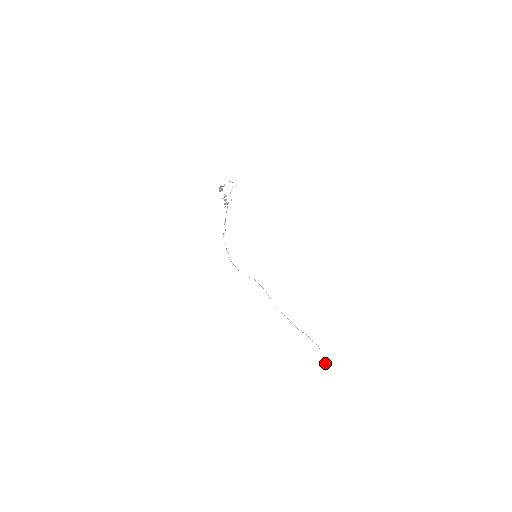
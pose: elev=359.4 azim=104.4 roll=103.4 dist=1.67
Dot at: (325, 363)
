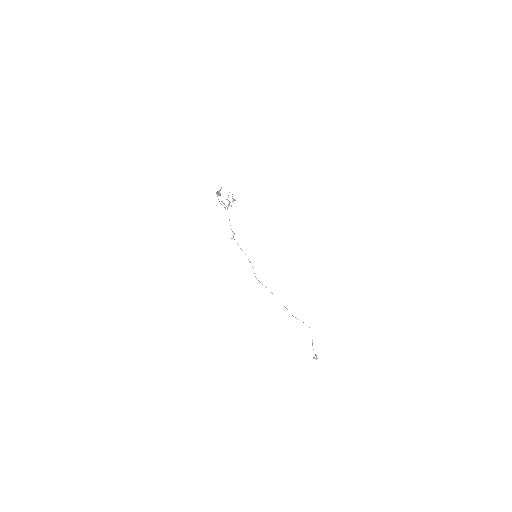
Dot at: (316, 359)
